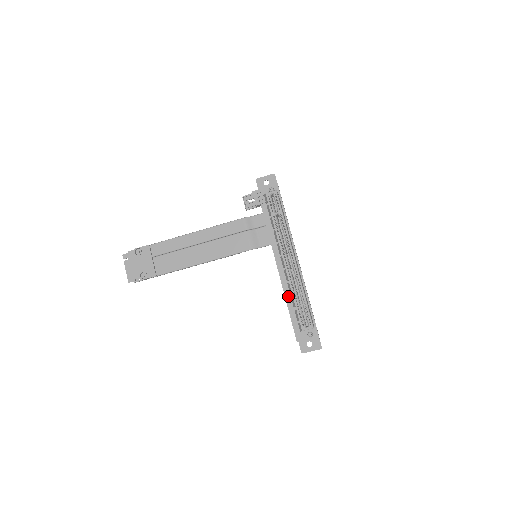
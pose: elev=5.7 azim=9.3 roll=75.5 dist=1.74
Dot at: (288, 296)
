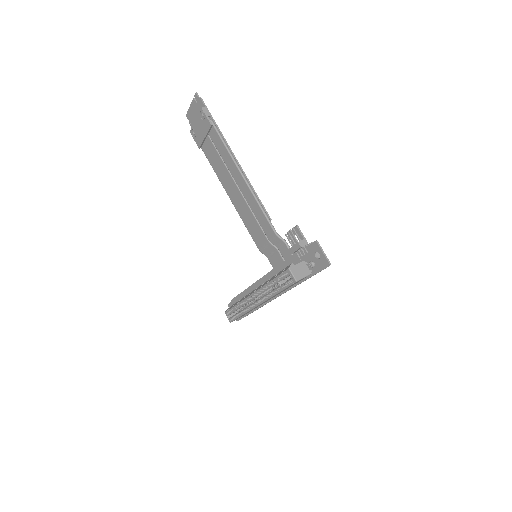
Dot at: (249, 291)
